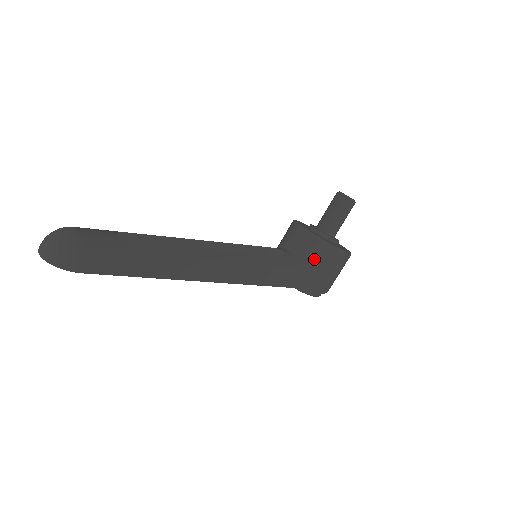
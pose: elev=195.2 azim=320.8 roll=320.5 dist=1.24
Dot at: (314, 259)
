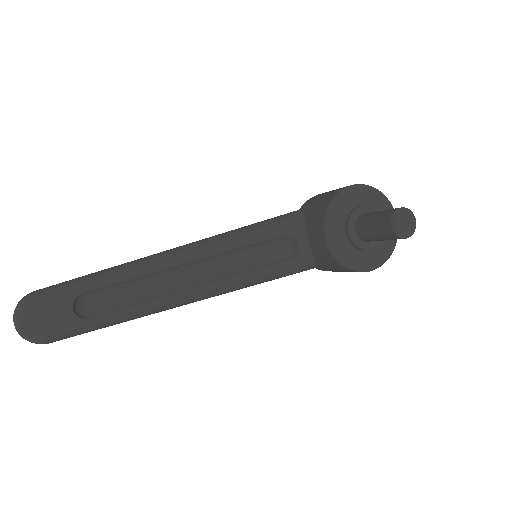
Dot at: (329, 265)
